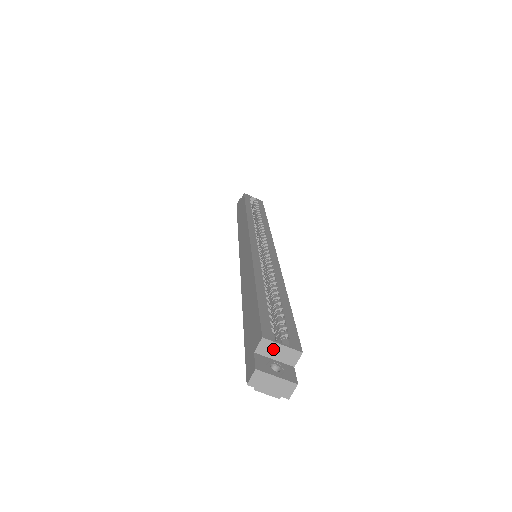
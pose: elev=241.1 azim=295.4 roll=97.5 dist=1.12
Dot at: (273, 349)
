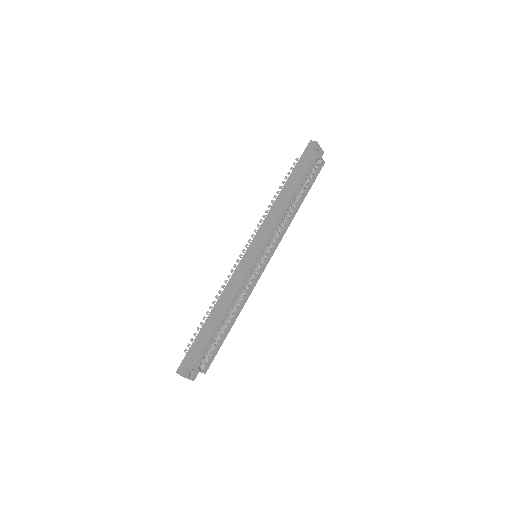
Dot at: (195, 369)
